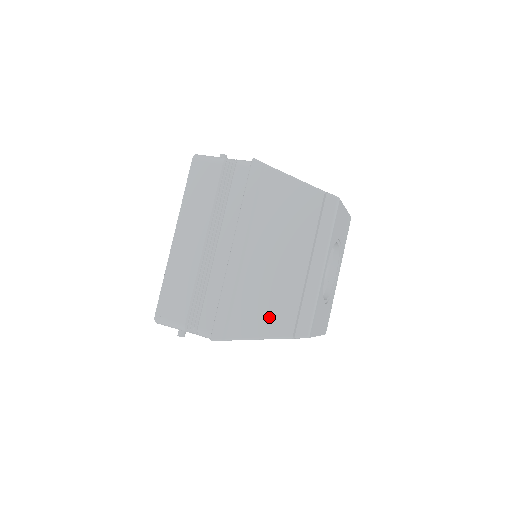
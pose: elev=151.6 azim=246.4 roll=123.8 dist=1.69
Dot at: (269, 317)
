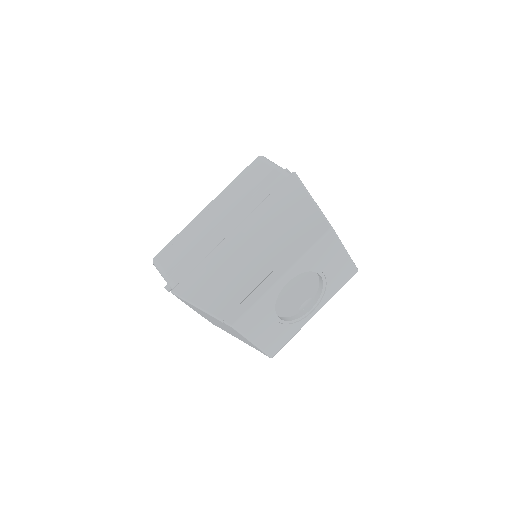
Dot at: (219, 296)
